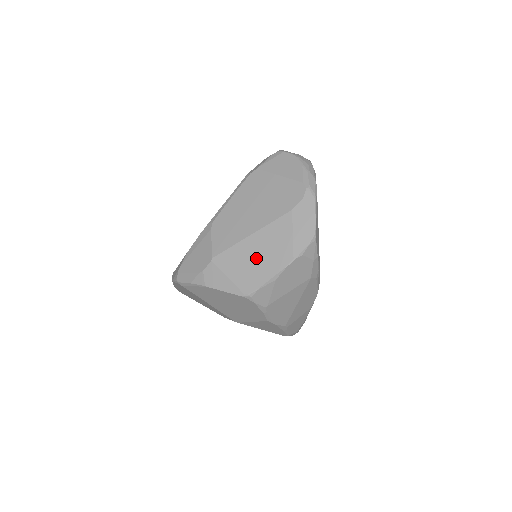
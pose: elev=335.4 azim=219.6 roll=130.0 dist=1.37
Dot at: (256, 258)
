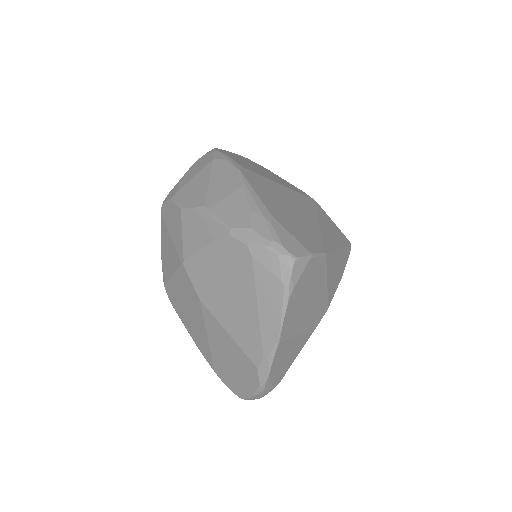
Dot at: occluded
